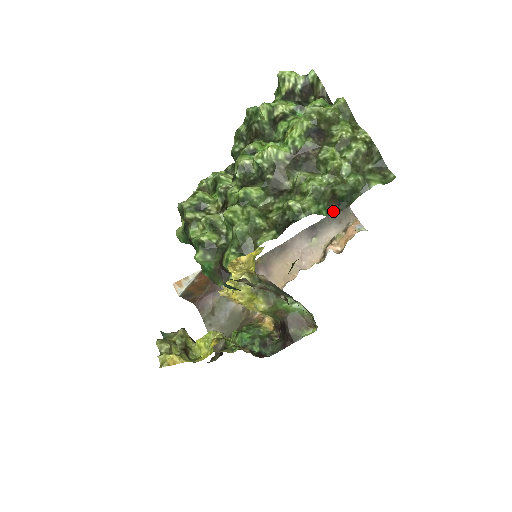
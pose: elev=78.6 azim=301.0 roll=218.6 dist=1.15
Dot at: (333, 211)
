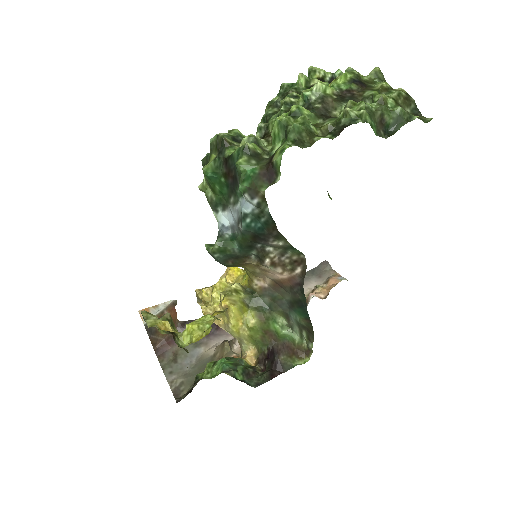
Dot at: (381, 135)
